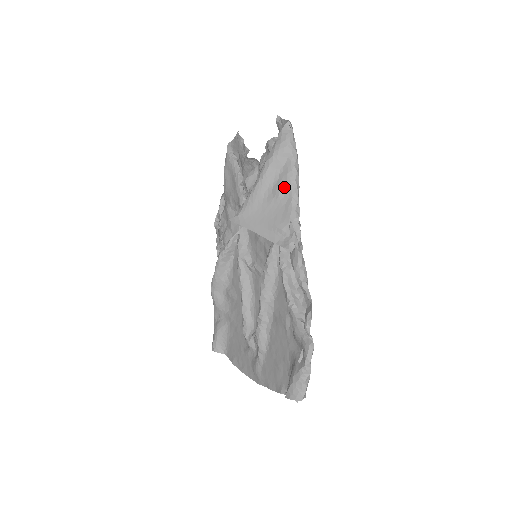
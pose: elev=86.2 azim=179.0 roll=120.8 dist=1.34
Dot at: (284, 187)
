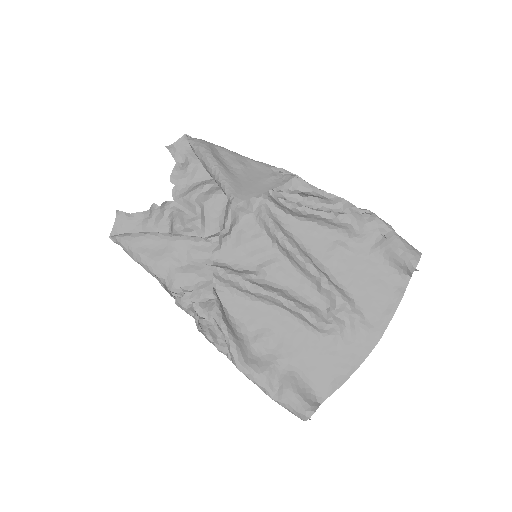
Dot at: (238, 159)
